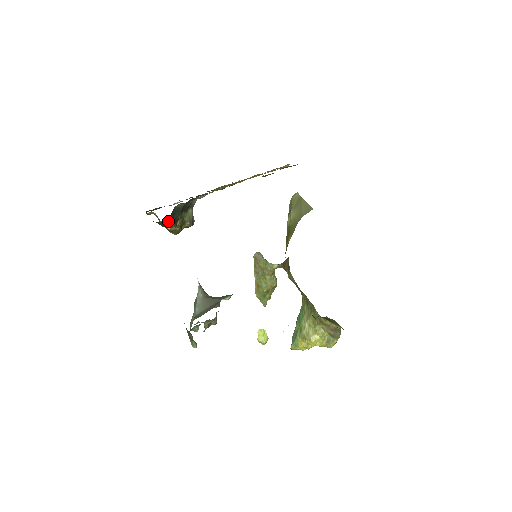
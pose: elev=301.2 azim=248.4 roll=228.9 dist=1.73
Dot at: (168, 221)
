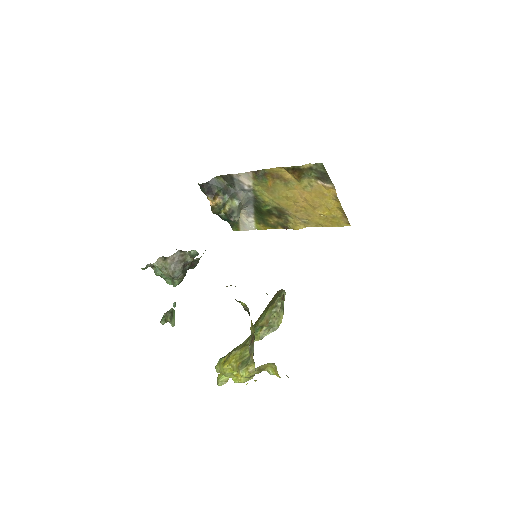
Dot at: (206, 187)
